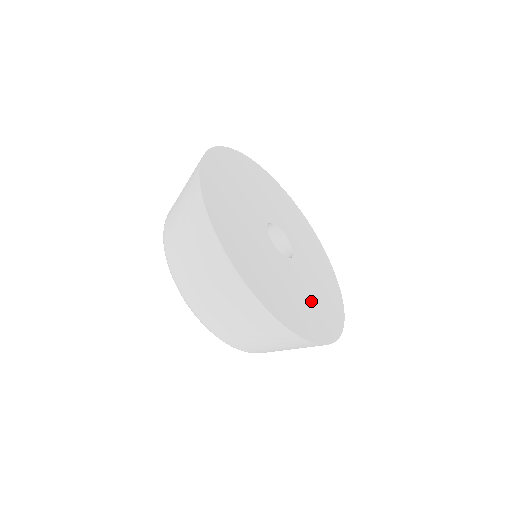
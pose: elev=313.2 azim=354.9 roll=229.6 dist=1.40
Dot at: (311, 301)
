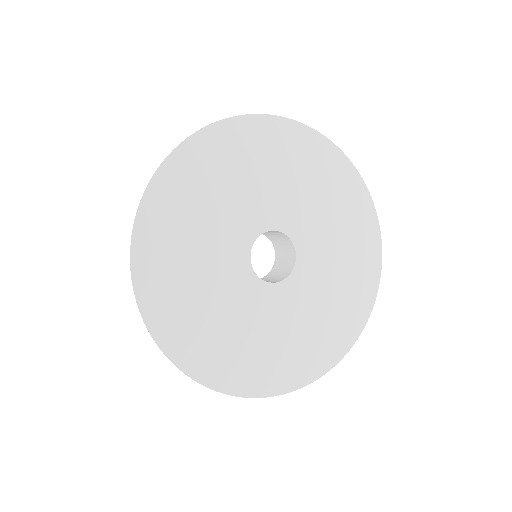
Dot at: (283, 340)
